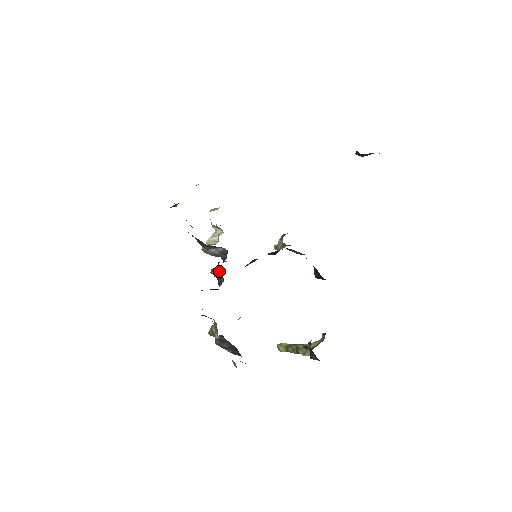
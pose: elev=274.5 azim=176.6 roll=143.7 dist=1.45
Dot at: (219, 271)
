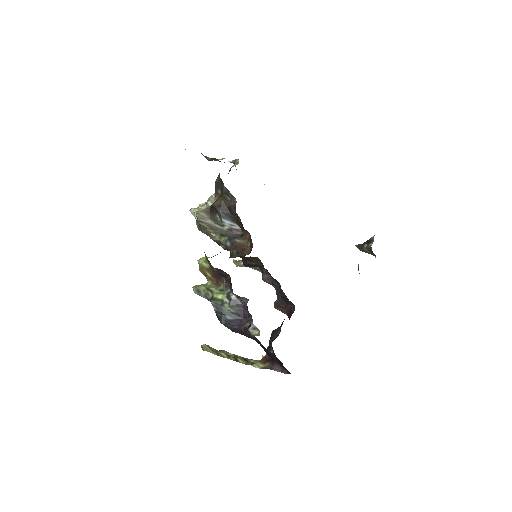
Dot at: (245, 243)
